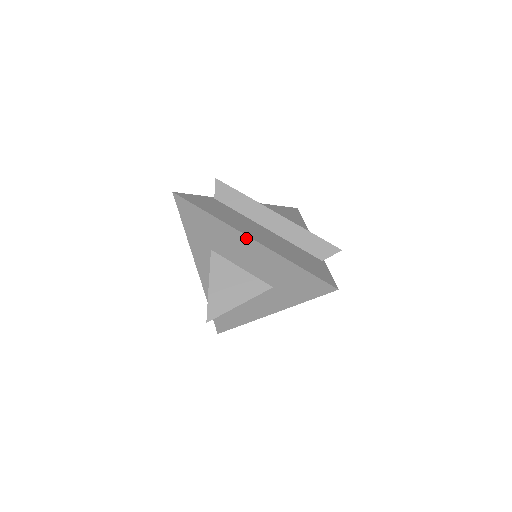
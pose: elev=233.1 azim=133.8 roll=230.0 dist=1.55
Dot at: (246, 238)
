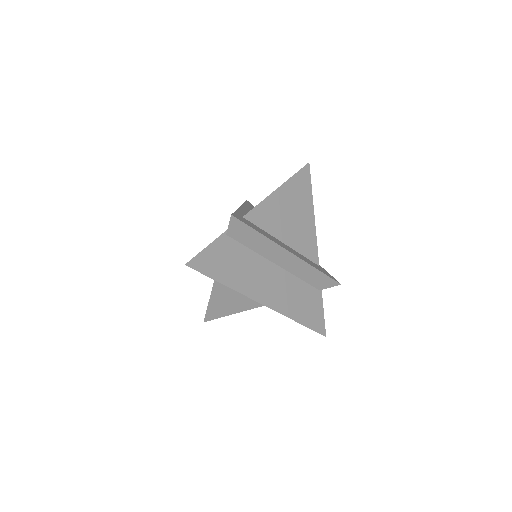
Dot at: (258, 302)
